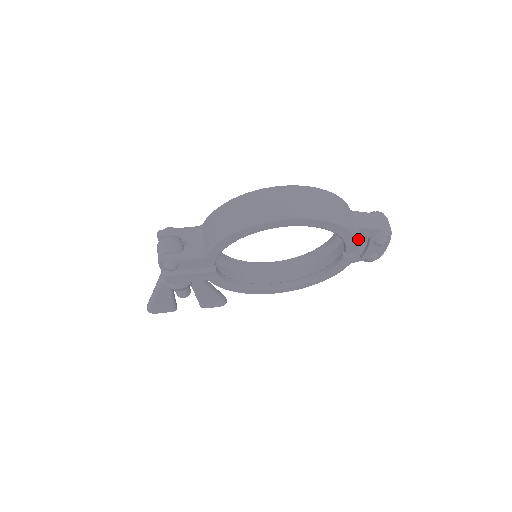
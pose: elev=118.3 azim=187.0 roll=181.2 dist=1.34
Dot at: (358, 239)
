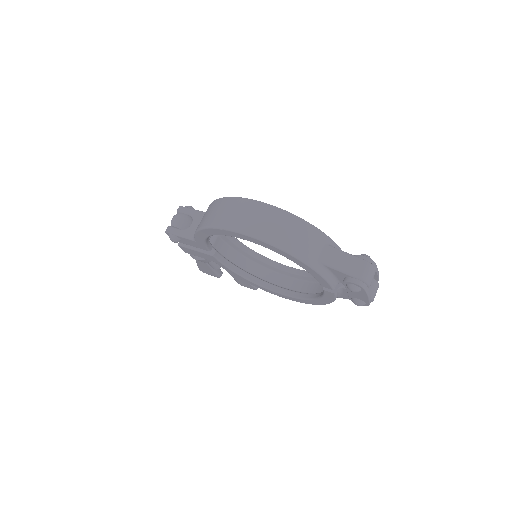
Dot at: (324, 276)
